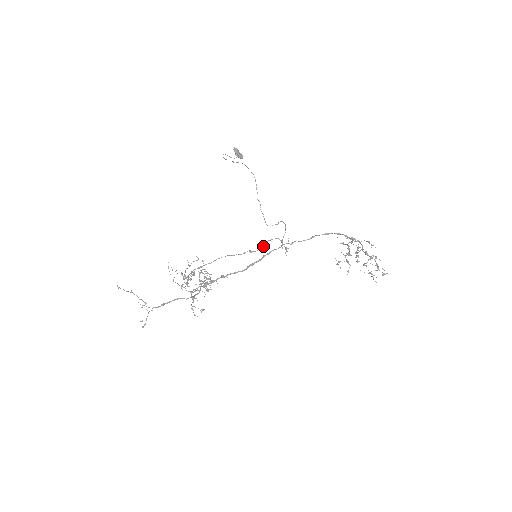
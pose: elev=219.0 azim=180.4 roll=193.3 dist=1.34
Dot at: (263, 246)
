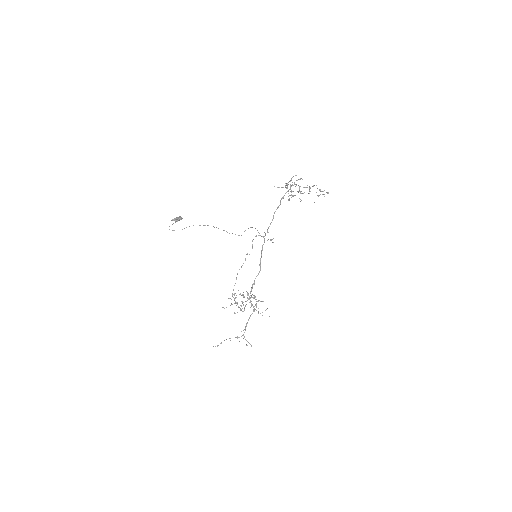
Dot at: (252, 247)
